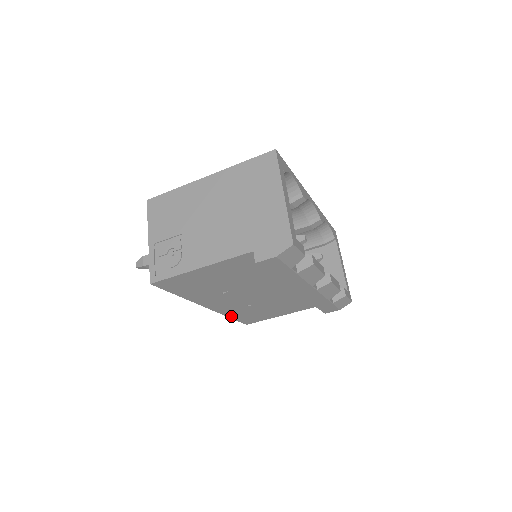
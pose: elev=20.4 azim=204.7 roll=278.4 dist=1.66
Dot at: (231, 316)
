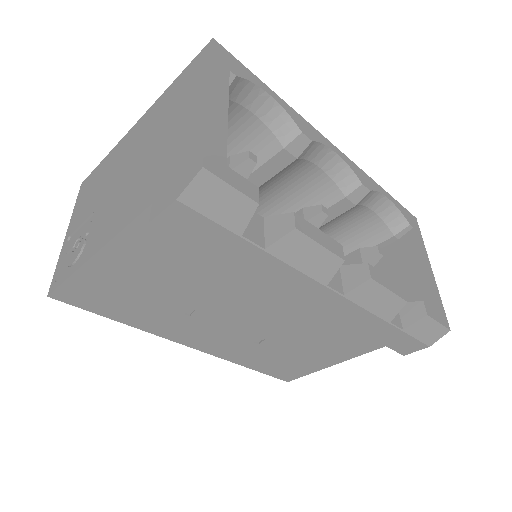
Dot at: (247, 364)
